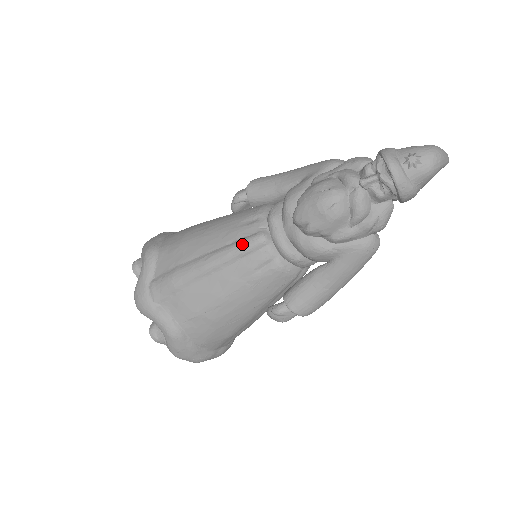
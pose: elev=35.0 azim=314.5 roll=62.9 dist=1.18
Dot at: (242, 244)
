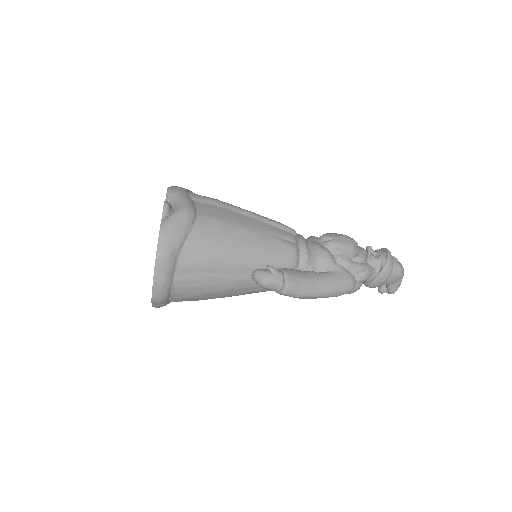
Dot at: (281, 223)
